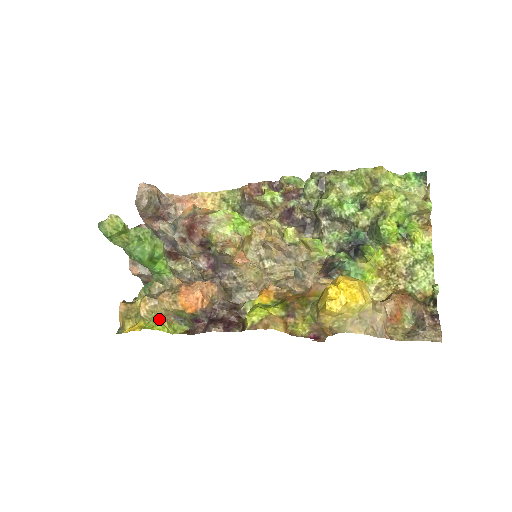
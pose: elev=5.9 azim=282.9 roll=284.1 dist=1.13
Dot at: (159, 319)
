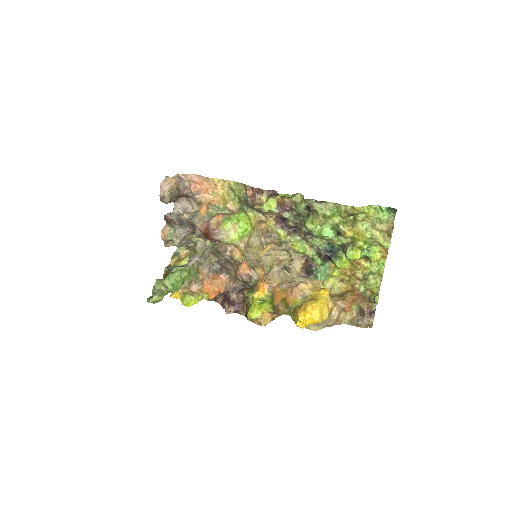
Dot at: (192, 295)
